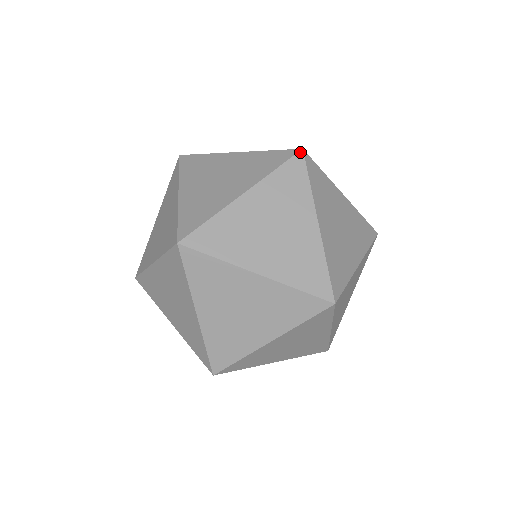
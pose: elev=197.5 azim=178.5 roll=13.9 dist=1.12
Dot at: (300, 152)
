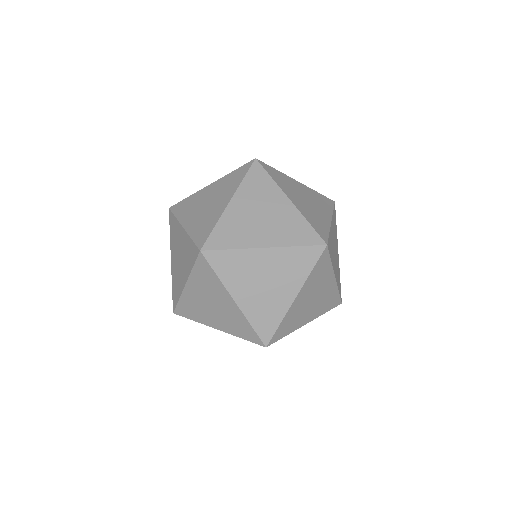
Dot at: (200, 254)
